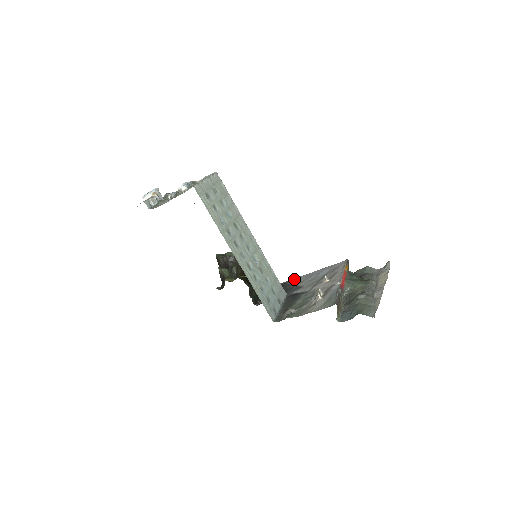
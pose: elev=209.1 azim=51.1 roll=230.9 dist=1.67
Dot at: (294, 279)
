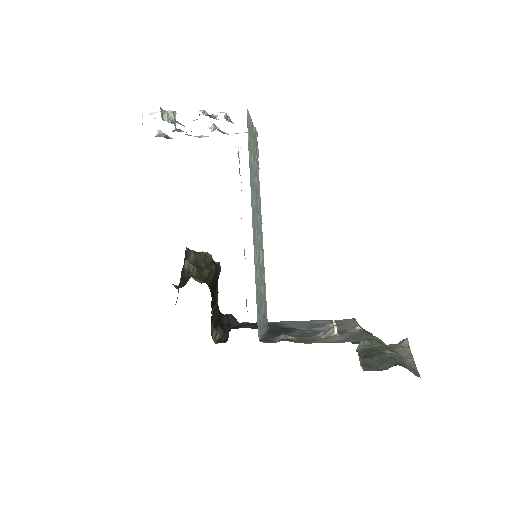
Dot at: (271, 322)
